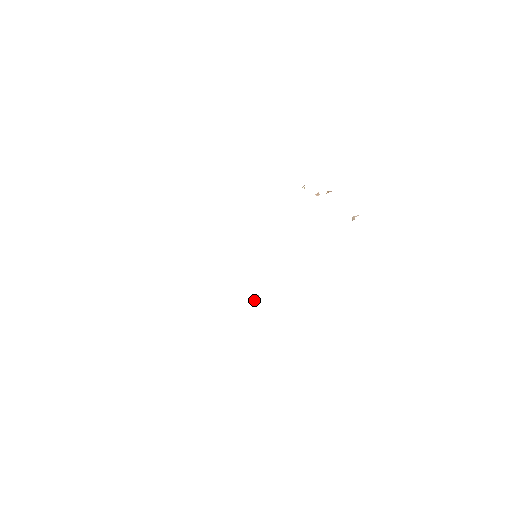
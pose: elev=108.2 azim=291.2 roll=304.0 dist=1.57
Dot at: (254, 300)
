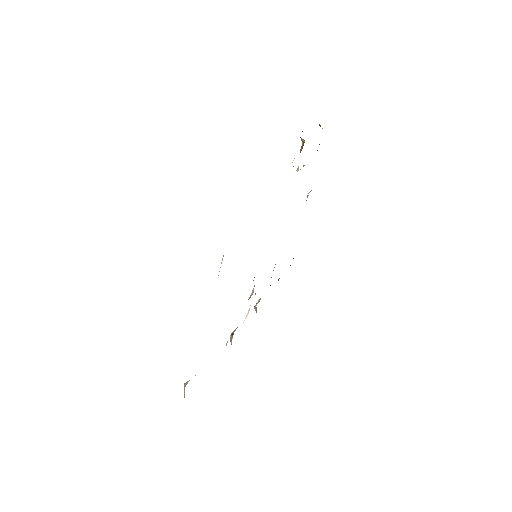
Dot at: (246, 316)
